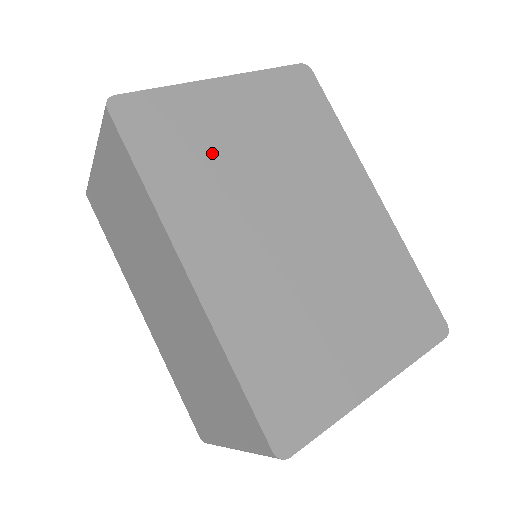
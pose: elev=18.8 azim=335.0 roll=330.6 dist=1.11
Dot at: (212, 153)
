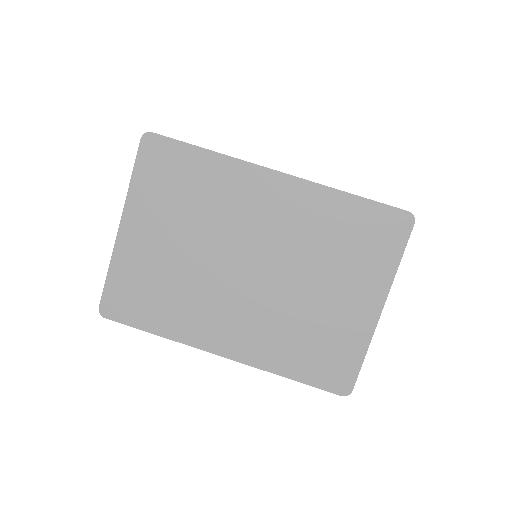
Dot at: (166, 279)
